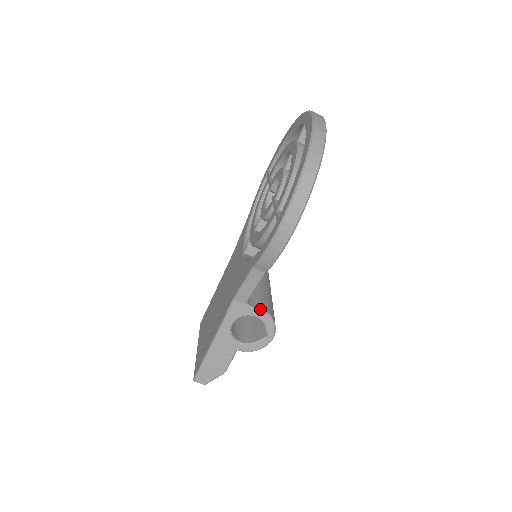
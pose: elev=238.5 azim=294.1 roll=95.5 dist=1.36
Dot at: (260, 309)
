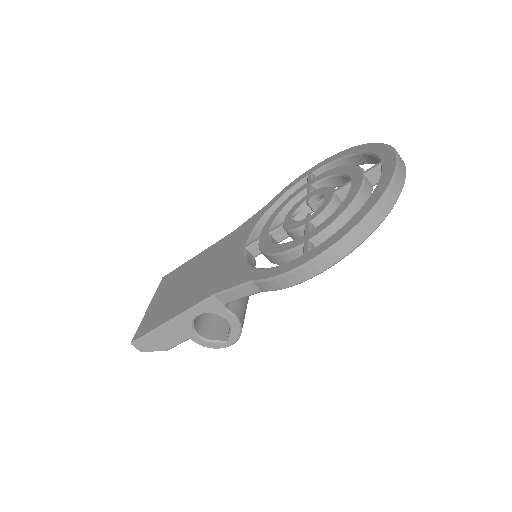
Dot at: (235, 316)
